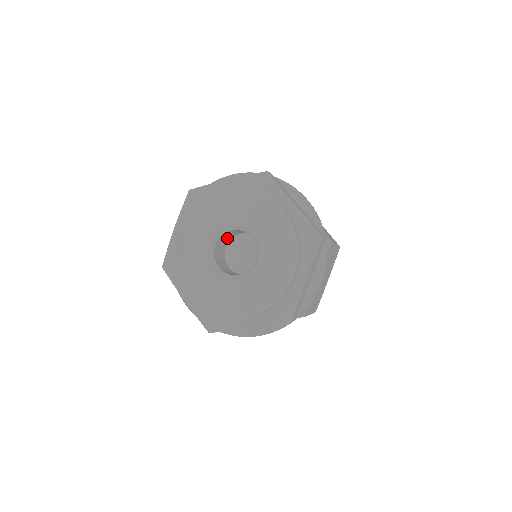
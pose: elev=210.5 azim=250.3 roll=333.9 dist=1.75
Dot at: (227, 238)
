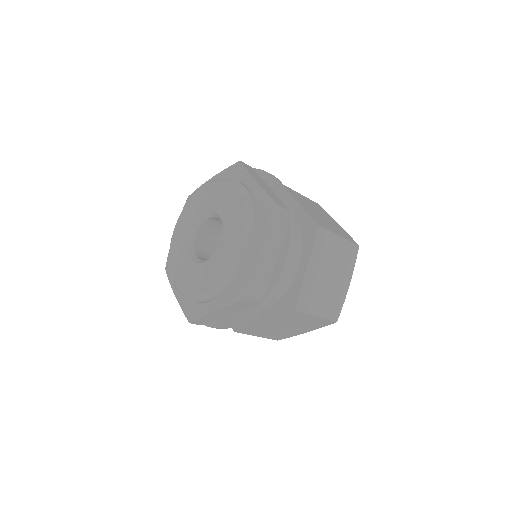
Dot at: (214, 232)
